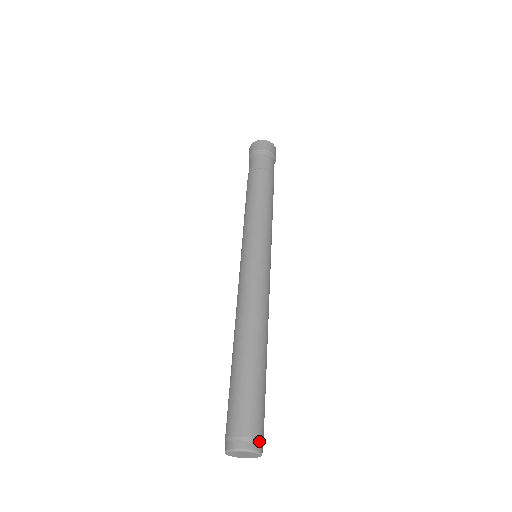
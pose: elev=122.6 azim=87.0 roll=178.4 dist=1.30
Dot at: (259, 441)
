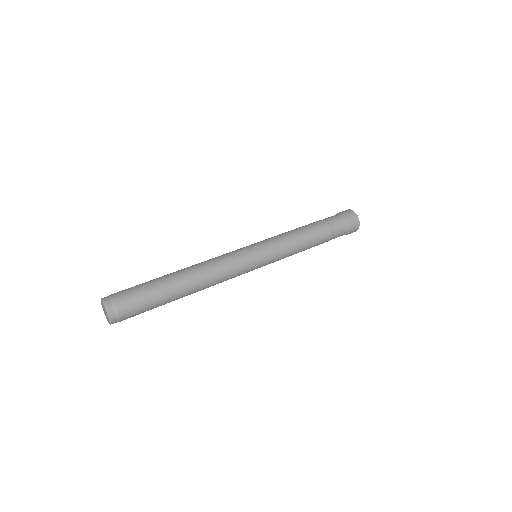
Dot at: (117, 315)
